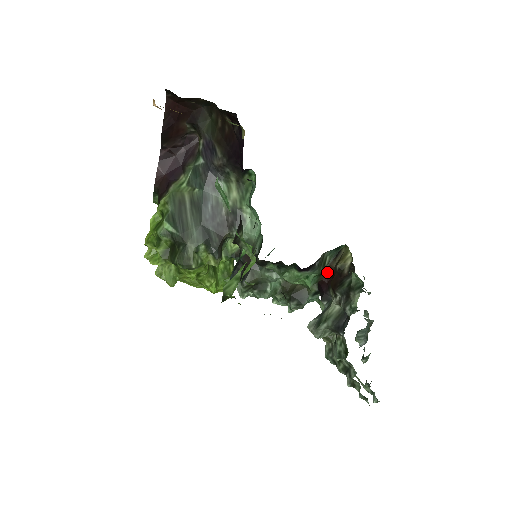
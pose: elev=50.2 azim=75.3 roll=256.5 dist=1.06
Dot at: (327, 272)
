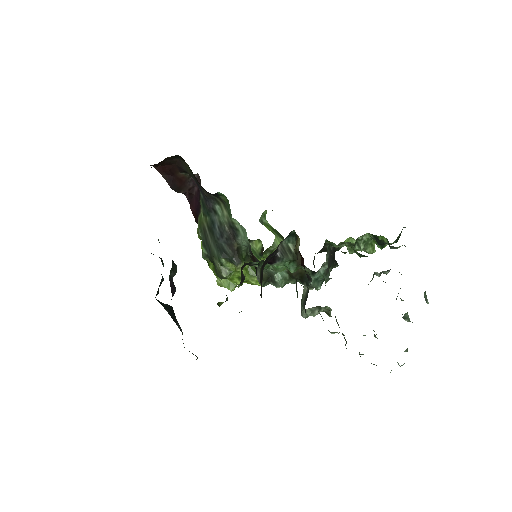
Dot at: (300, 256)
